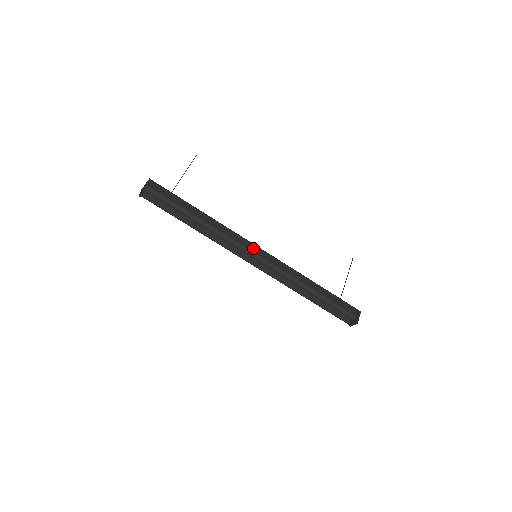
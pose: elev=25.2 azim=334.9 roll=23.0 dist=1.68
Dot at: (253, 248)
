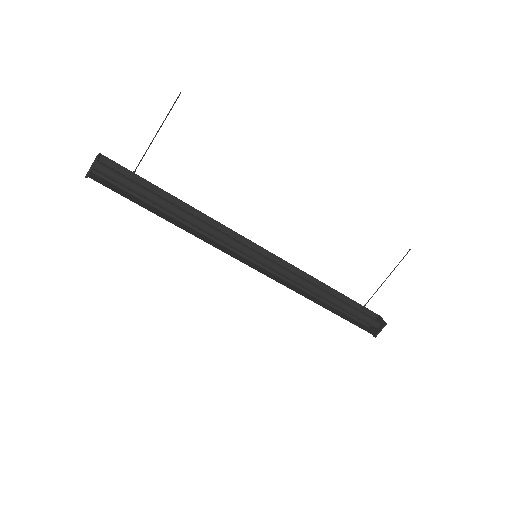
Dot at: occluded
